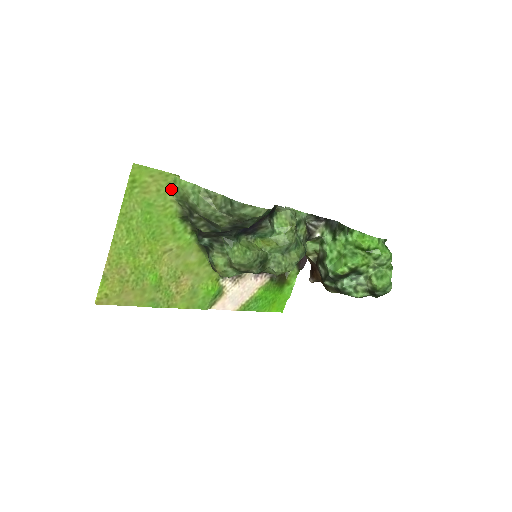
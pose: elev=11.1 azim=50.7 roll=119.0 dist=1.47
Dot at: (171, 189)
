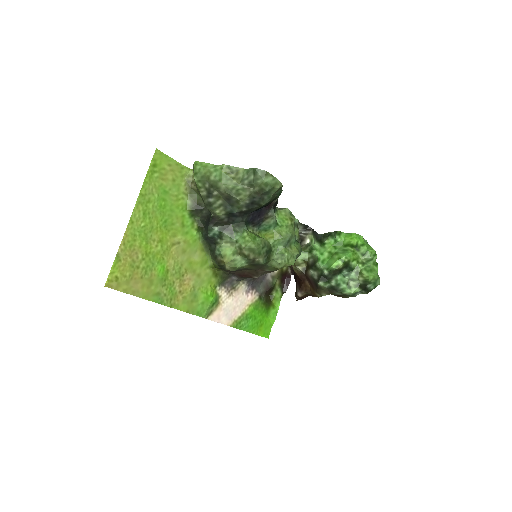
Dot at: (184, 182)
